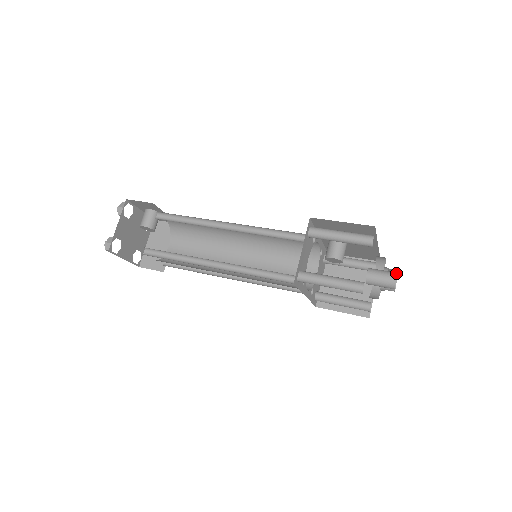
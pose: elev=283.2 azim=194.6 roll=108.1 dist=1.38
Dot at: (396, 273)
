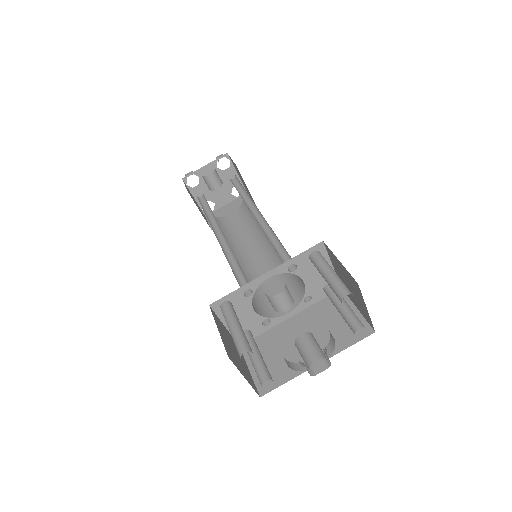
Dot at: (309, 363)
